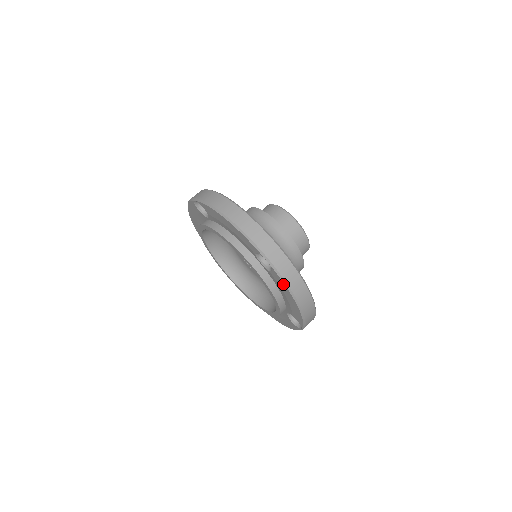
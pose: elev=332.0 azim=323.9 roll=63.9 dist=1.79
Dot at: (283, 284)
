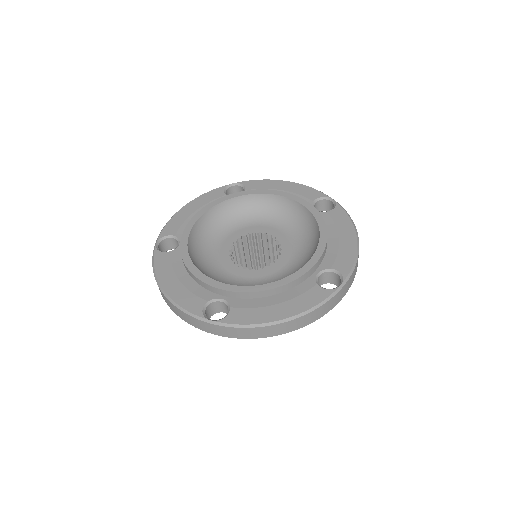
Dot at: (346, 217)
